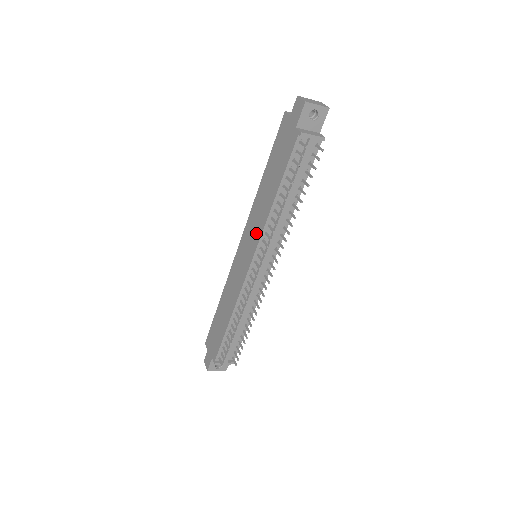
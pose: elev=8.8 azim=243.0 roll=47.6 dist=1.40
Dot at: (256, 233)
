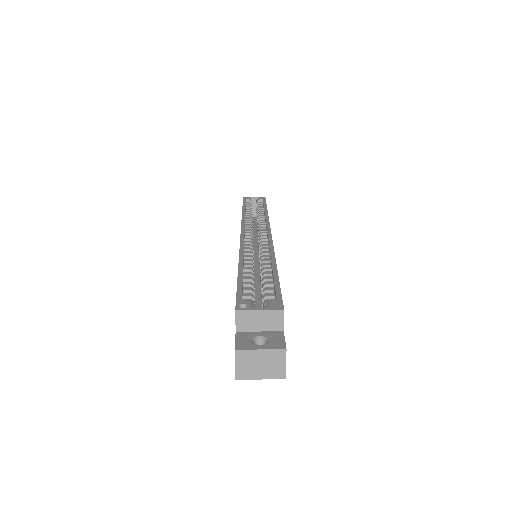
Dot at: occluded
